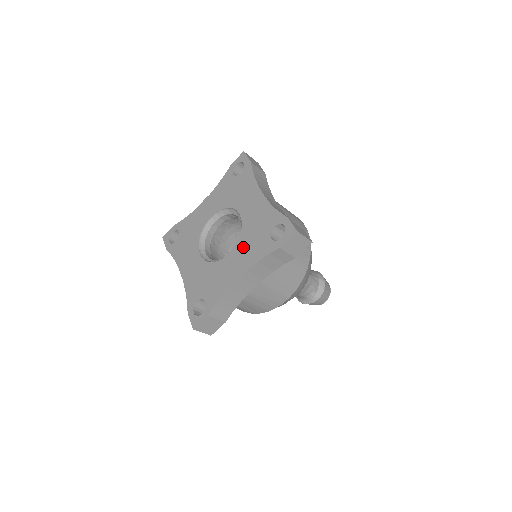
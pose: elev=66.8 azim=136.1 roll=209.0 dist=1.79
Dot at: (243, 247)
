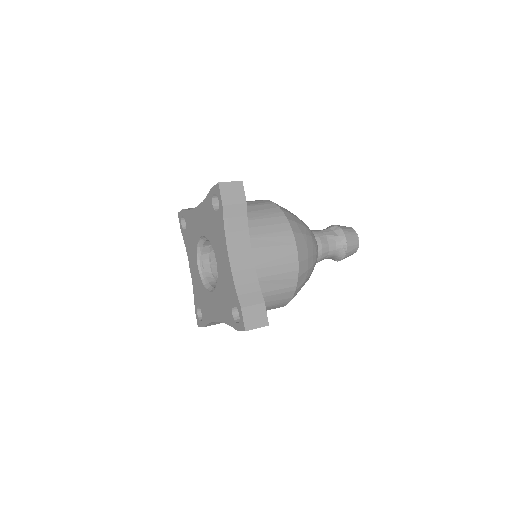
Dot at: (216, 243)
